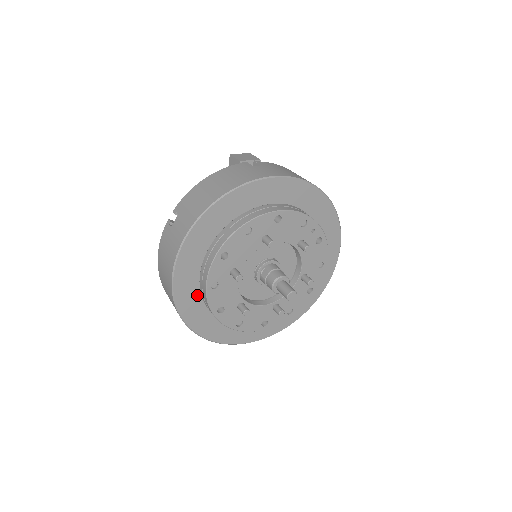
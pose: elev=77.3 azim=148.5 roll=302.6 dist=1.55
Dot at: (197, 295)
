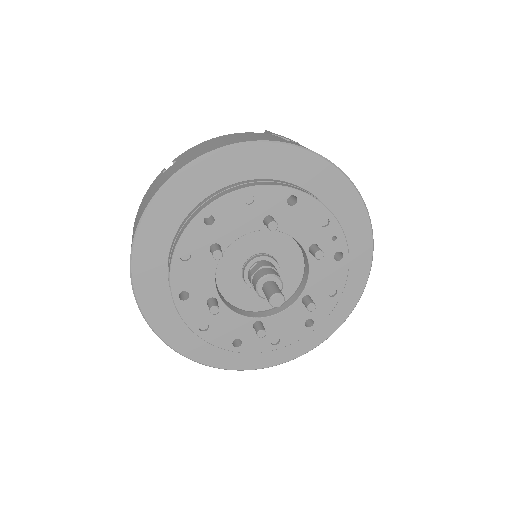
Dot at: (162, 266)
